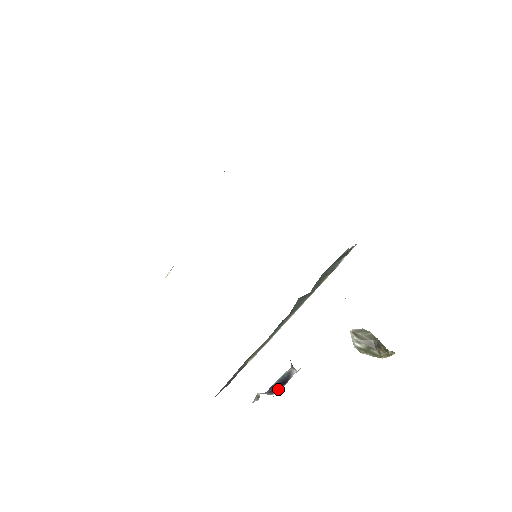
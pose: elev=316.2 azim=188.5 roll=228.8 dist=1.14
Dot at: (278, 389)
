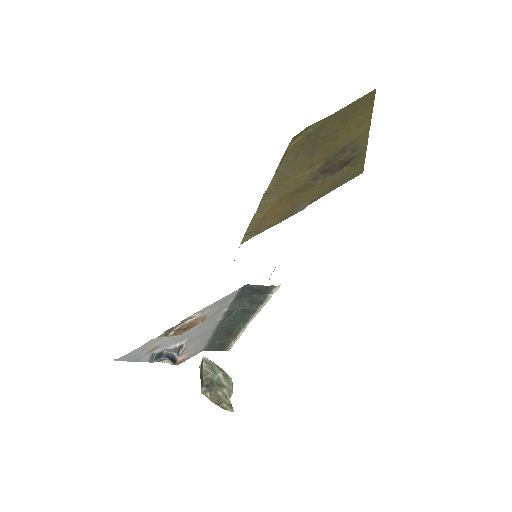
Dot at: (175, 363)
